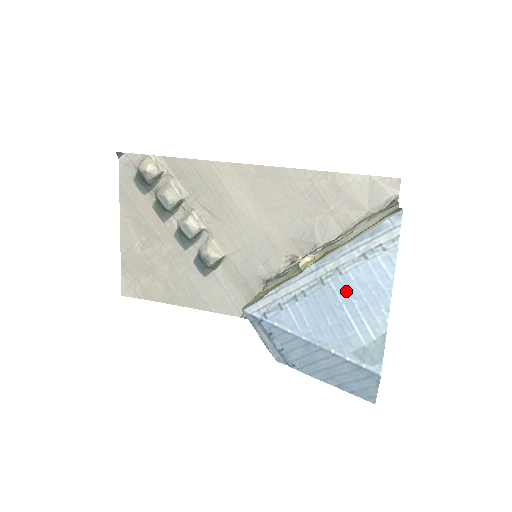
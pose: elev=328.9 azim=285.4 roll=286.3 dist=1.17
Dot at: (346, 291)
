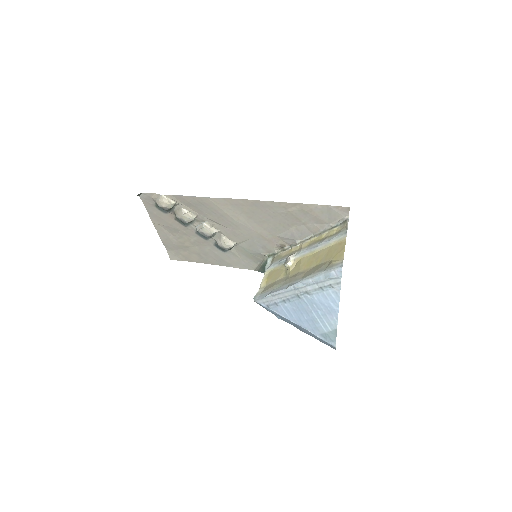
Dot at: (313, 304)
